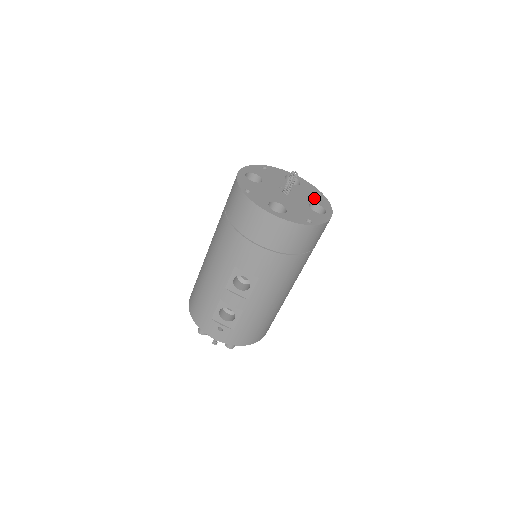
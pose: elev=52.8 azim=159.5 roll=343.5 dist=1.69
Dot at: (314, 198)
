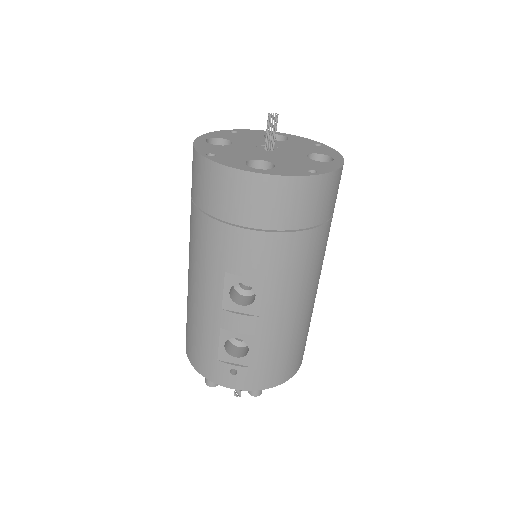
Dot at: (312, 149)
